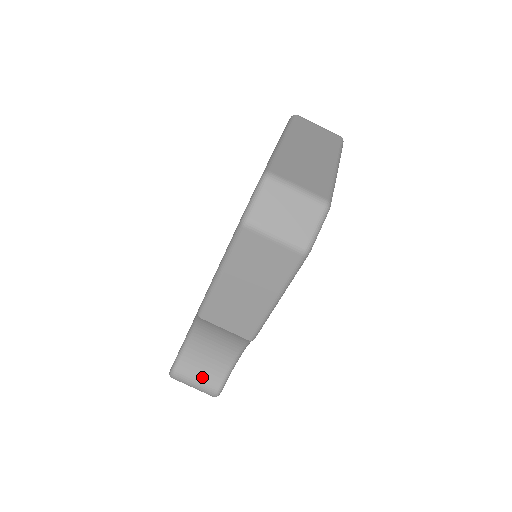
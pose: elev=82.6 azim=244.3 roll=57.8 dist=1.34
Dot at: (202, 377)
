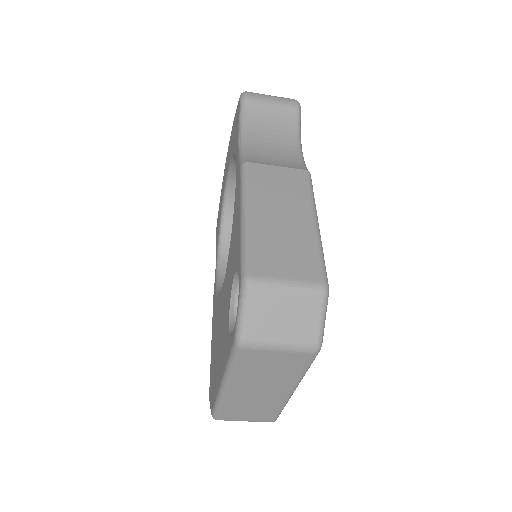
Dot at: occluded
